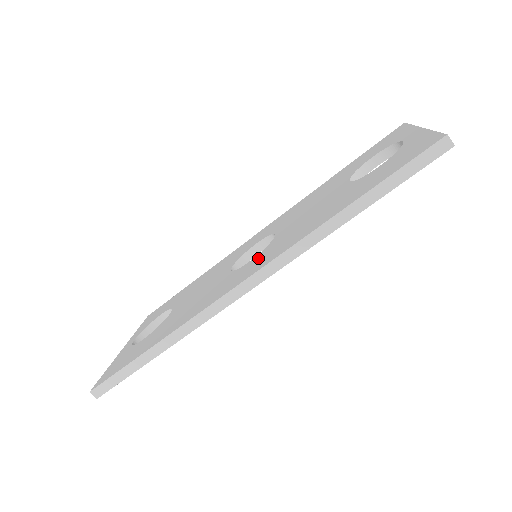
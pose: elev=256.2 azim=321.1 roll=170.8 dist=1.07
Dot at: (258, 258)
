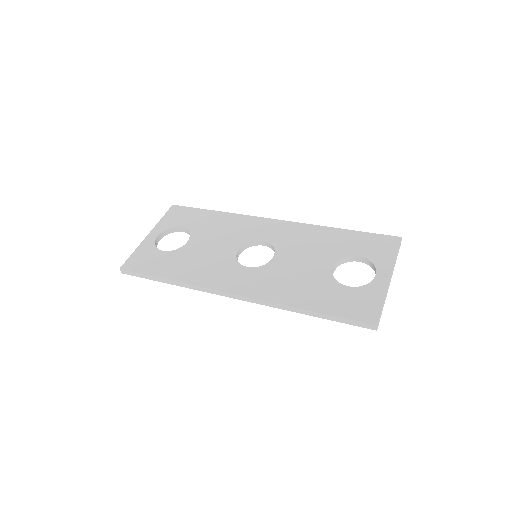
Dot at: (253, 275)
